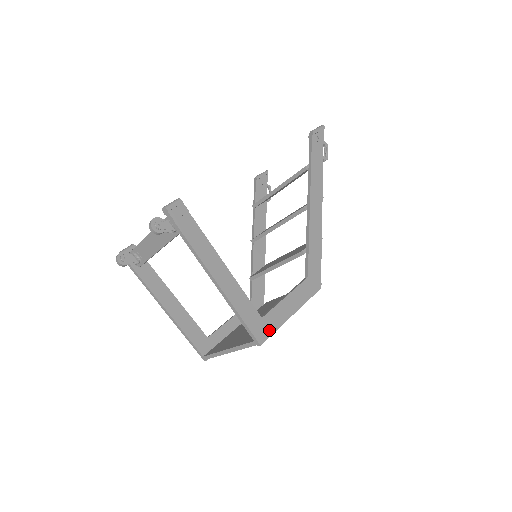
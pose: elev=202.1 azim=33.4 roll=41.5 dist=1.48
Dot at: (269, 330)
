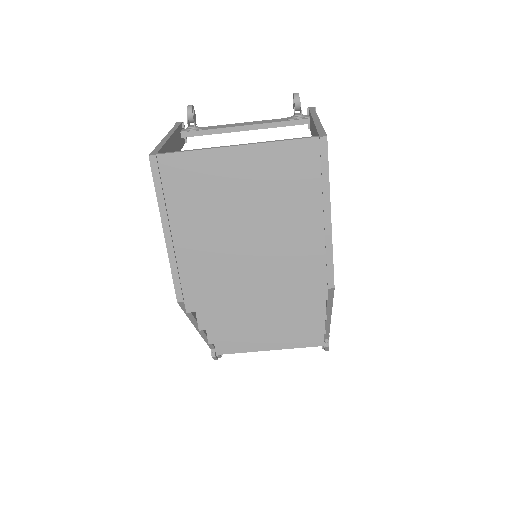
Dot at: (328, 163)
